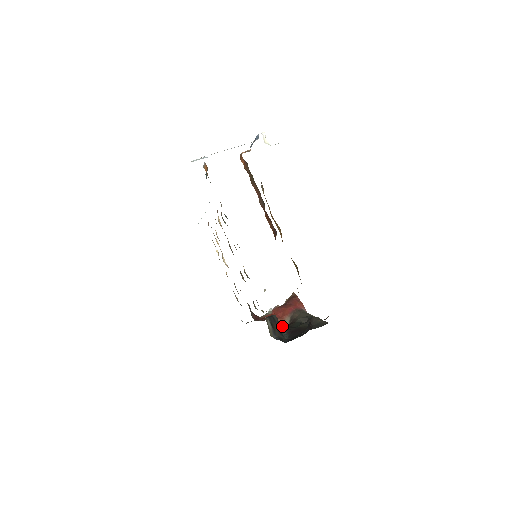
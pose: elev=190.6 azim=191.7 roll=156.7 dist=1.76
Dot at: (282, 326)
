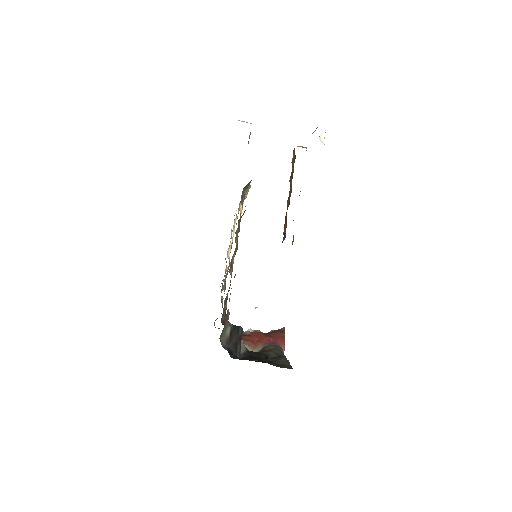
Dot at: occluded
